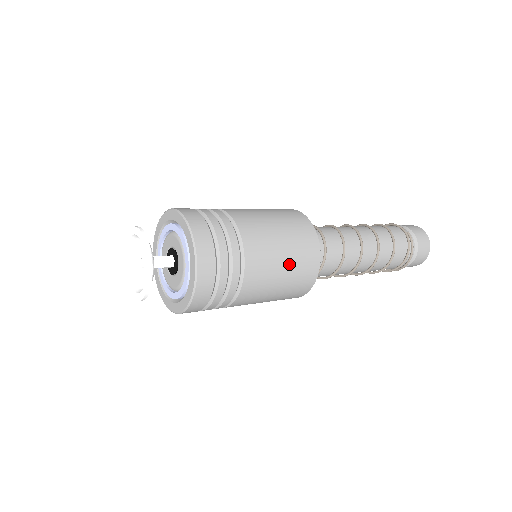
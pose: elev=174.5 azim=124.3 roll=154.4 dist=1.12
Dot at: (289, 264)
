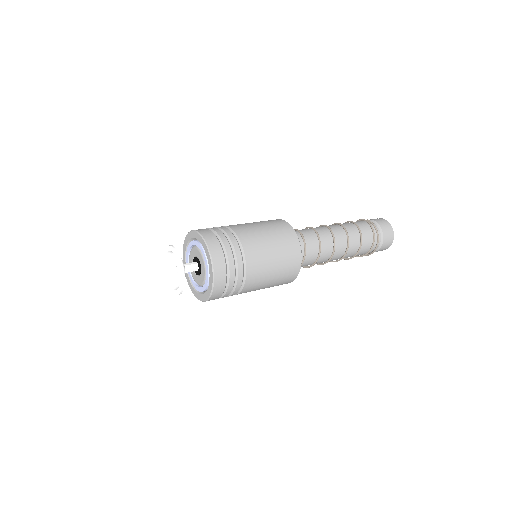
Dot at: (274, 242)
